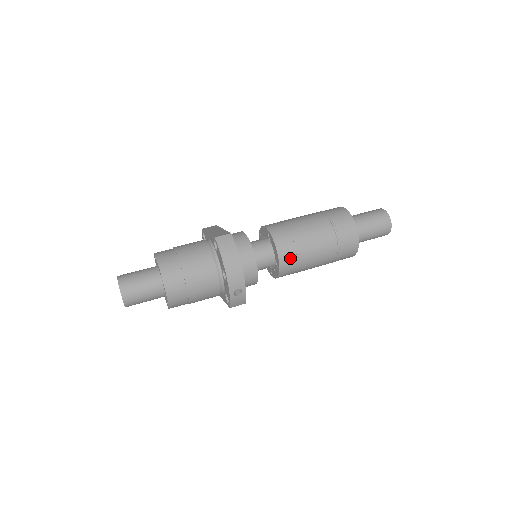
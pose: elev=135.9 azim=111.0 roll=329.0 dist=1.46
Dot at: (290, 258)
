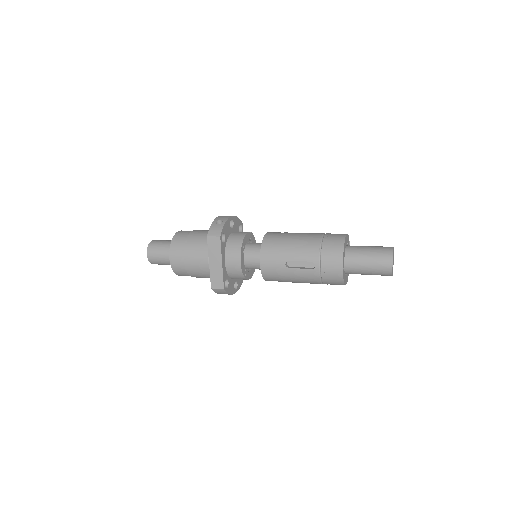
Dot at: (276, 234)
